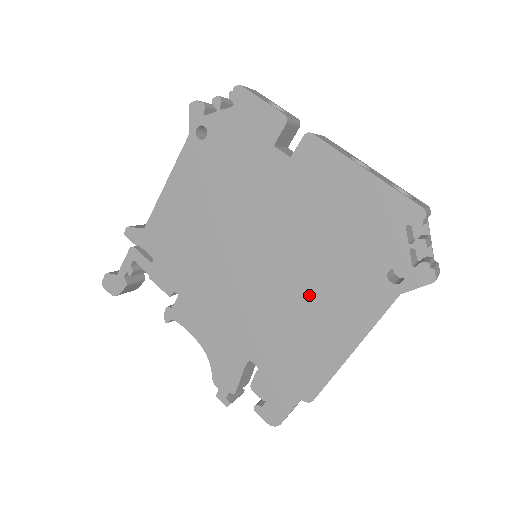
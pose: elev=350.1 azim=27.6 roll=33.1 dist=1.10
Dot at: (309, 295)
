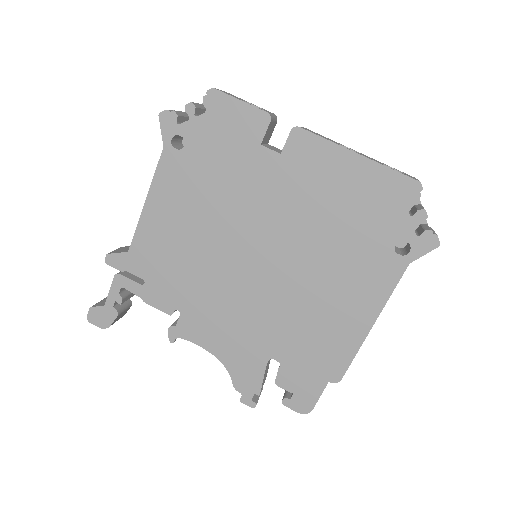
Dot at: (321, 283)
